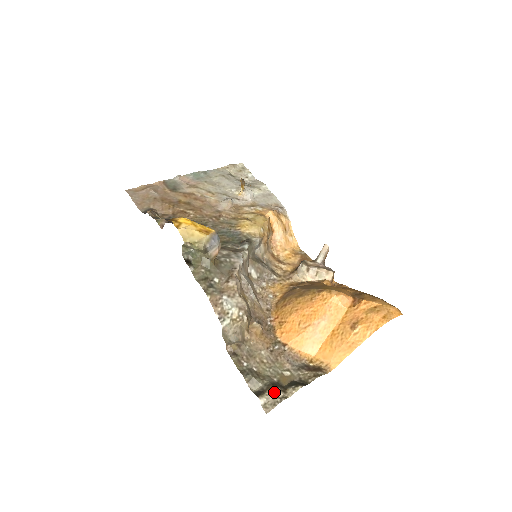
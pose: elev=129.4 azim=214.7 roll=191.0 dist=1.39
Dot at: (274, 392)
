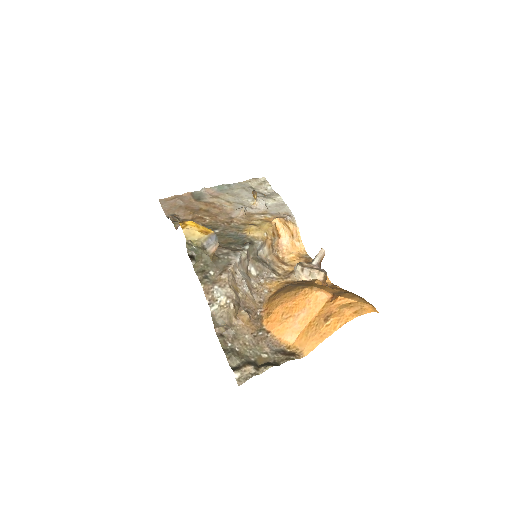
Dot at: (248, 369)
